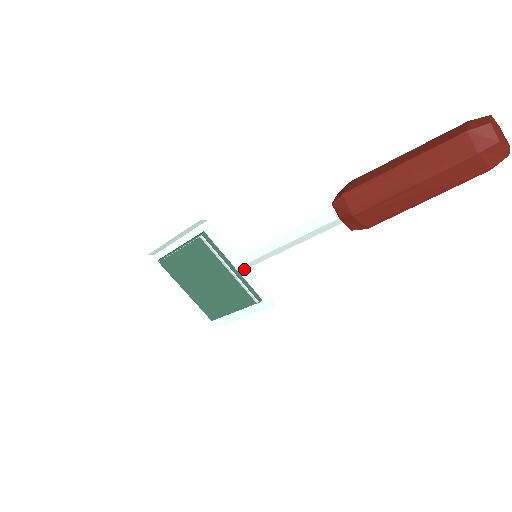
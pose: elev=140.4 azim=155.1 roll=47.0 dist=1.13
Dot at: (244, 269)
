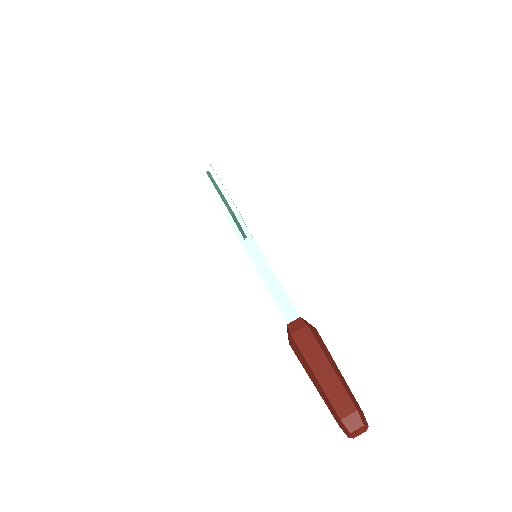
Dot at: occluded
